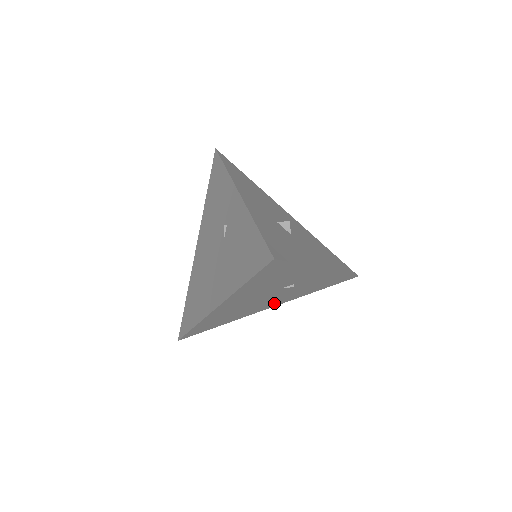
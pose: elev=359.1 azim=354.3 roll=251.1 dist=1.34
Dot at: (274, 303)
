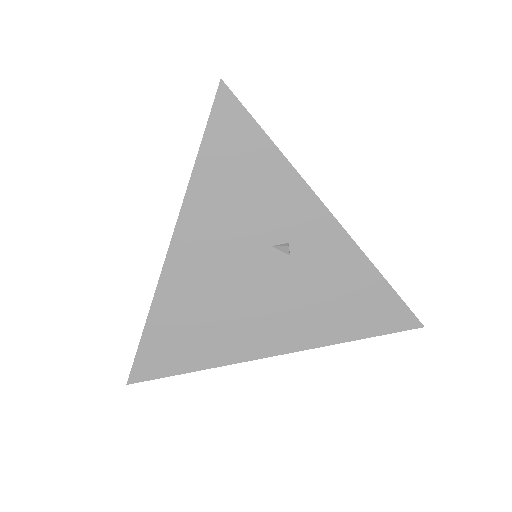
Dot at: (277, 333)
